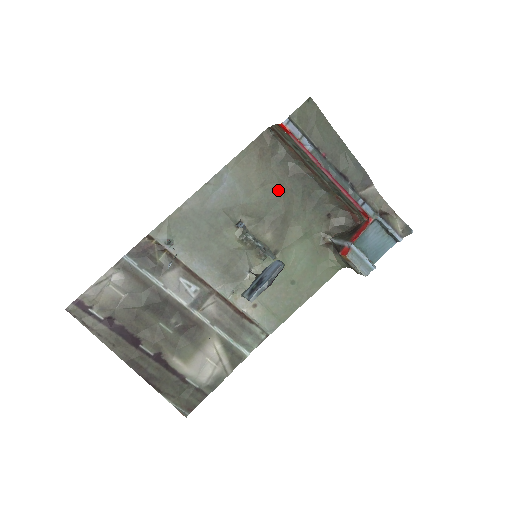
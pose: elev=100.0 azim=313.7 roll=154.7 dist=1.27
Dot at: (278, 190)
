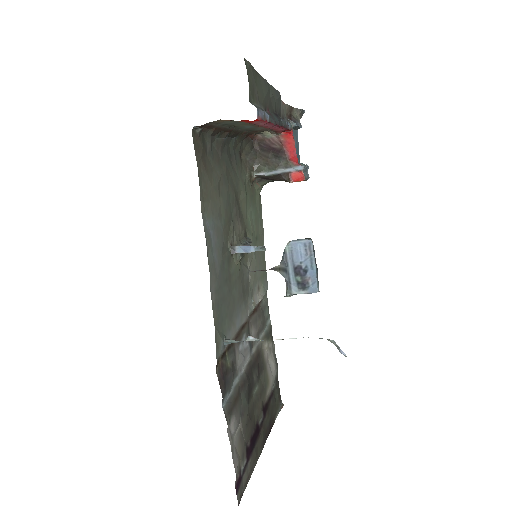
Dot at: (224, 181)
